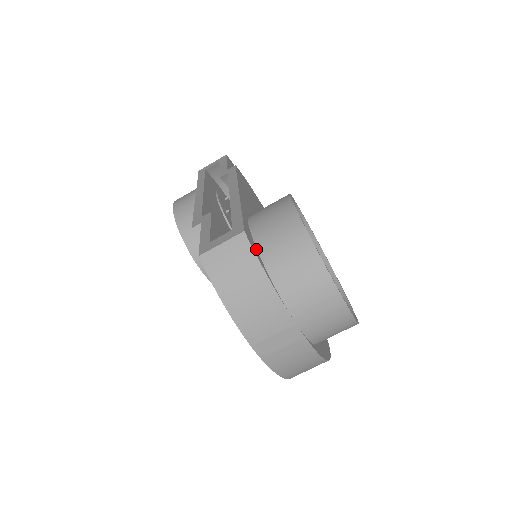
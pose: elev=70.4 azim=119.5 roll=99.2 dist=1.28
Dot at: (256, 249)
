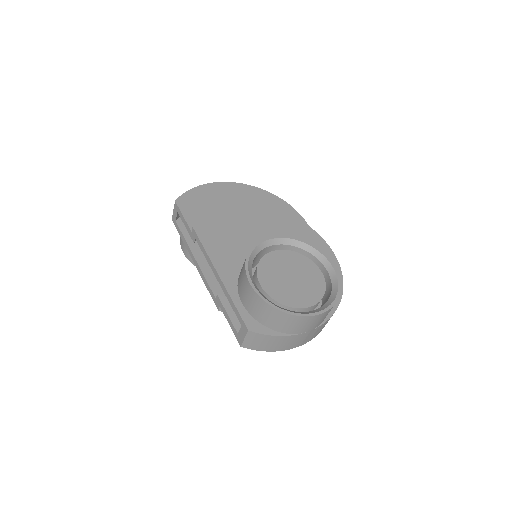
Dot at: (261, 325)
